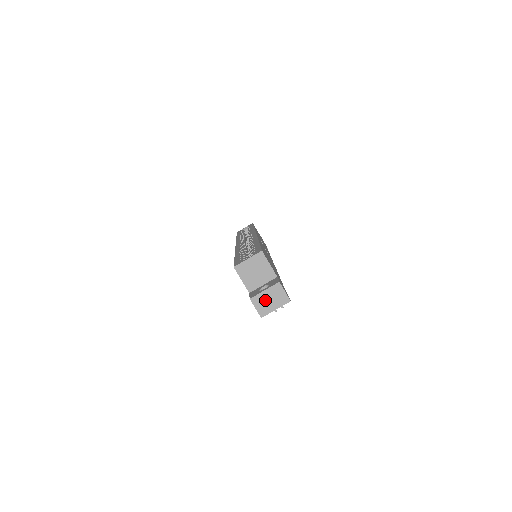
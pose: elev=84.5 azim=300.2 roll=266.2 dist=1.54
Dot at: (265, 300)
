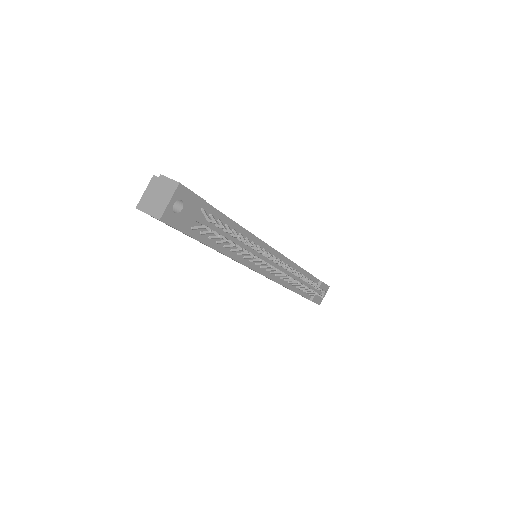
Dot at: (155, 201)
